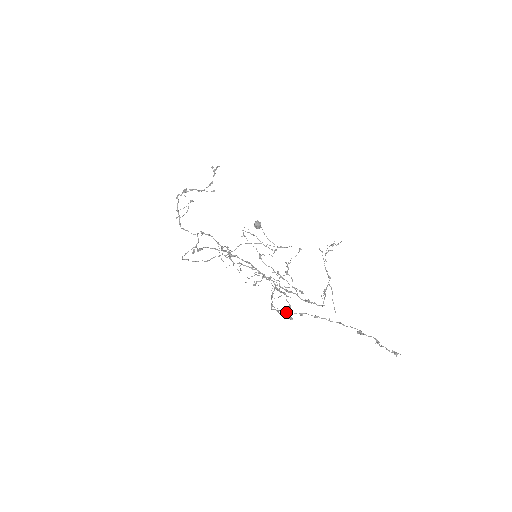
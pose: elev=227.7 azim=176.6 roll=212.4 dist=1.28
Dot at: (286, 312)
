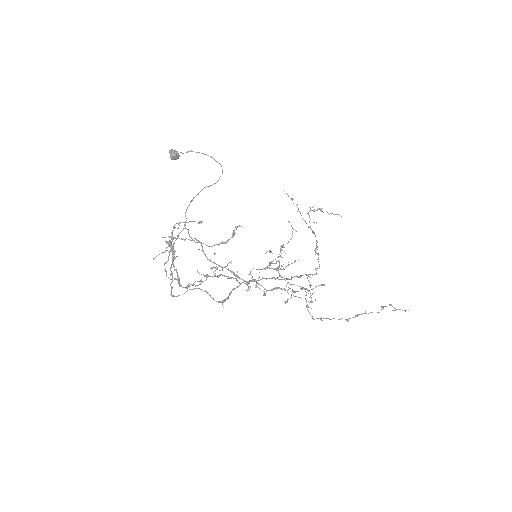
Dot at: occluded
